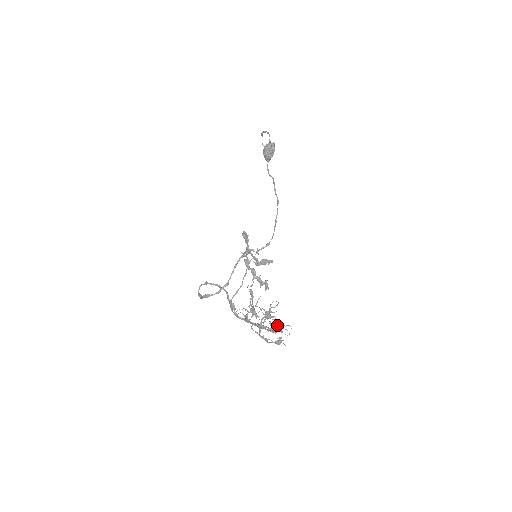
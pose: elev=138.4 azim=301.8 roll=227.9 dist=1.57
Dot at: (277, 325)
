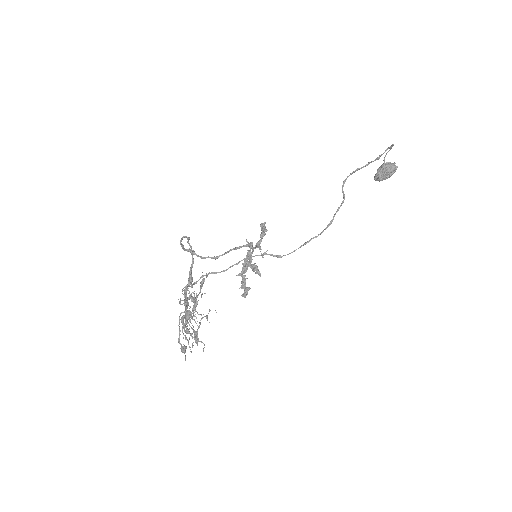
Dot at: (190, 333)
